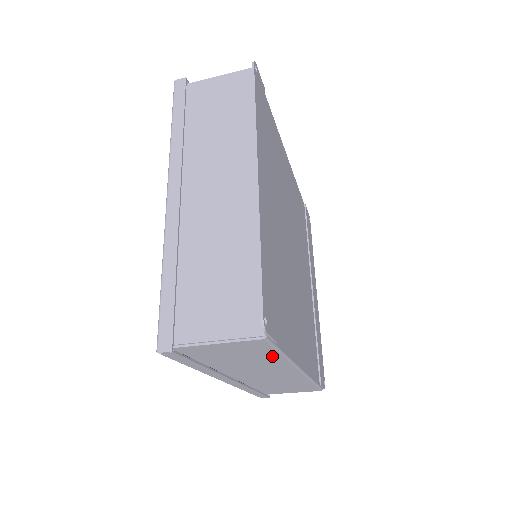
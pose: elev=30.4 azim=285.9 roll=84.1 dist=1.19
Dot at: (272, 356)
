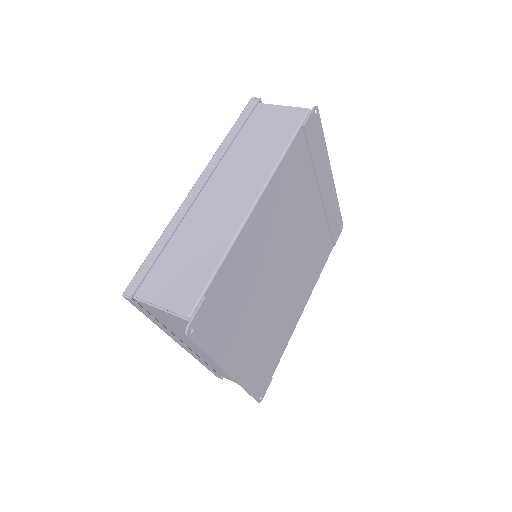
Dot at: occluded
